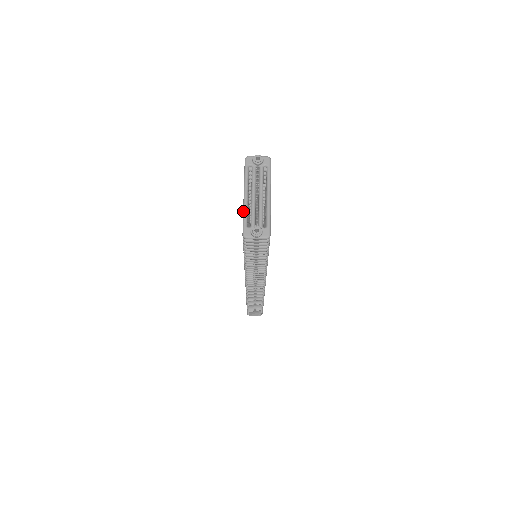
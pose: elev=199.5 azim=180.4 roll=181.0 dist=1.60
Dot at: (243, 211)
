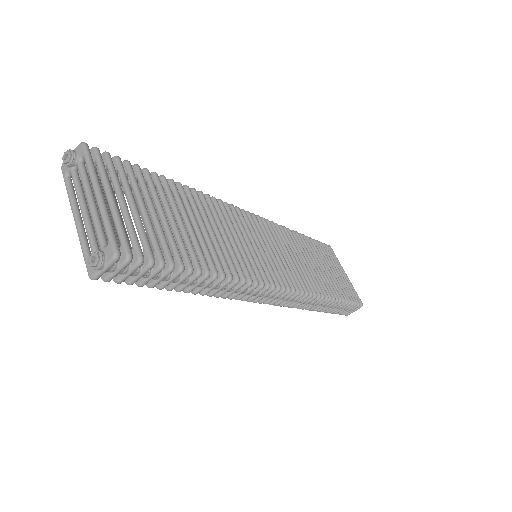
Dot at: occluded
